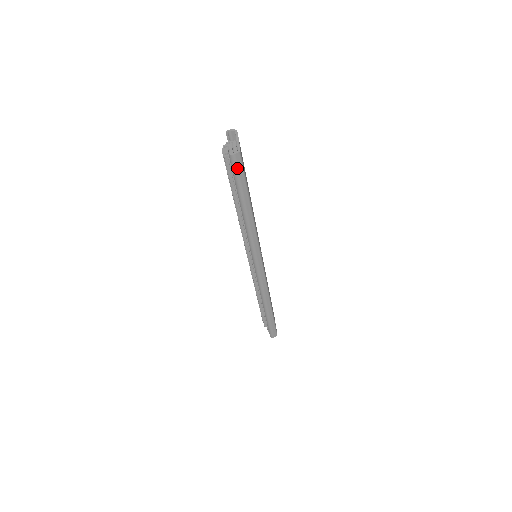
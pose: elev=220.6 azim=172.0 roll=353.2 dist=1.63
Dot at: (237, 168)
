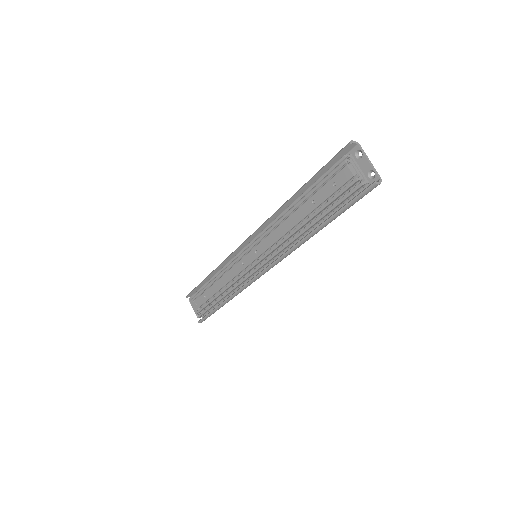
Dot at: occluded
